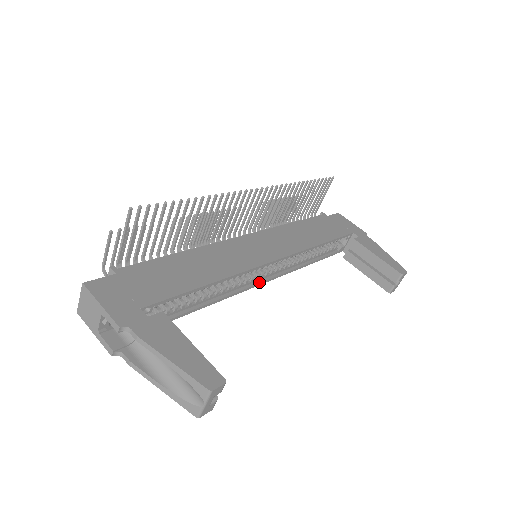
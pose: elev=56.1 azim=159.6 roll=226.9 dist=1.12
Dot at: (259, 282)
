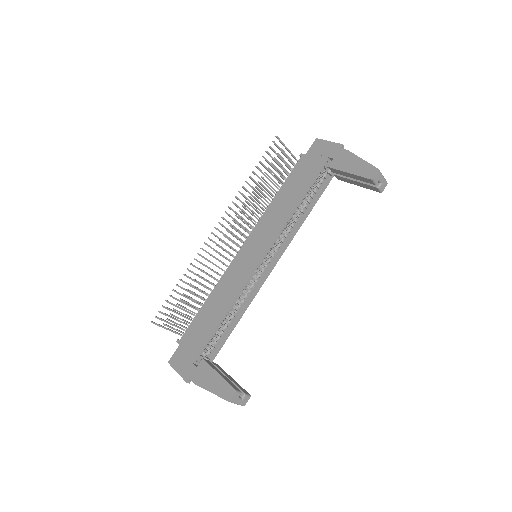
Dot at: (268, 272)
